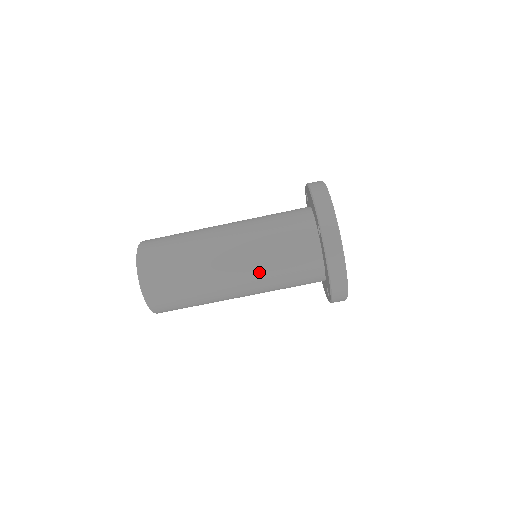
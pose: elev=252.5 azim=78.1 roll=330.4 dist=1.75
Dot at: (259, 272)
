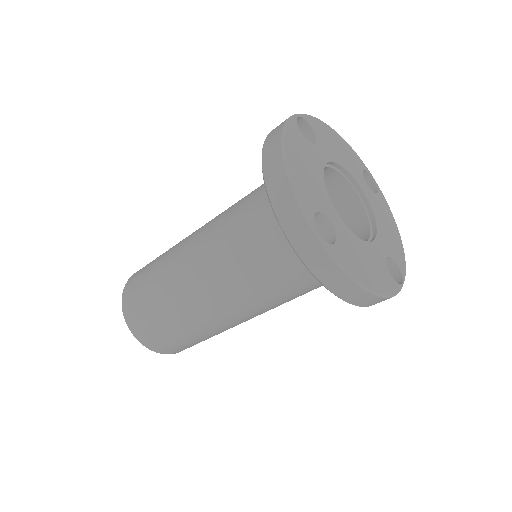
Dot at: (256, 301)
